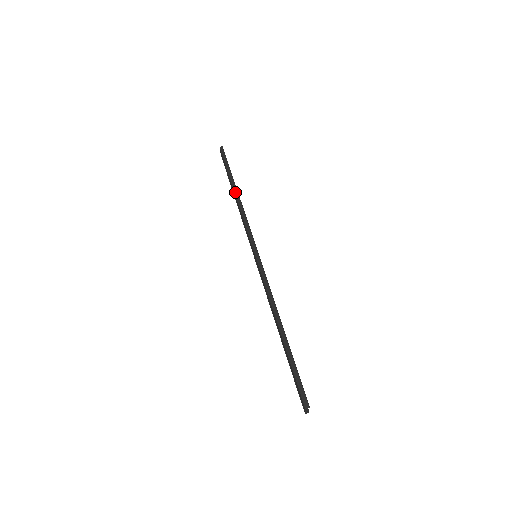
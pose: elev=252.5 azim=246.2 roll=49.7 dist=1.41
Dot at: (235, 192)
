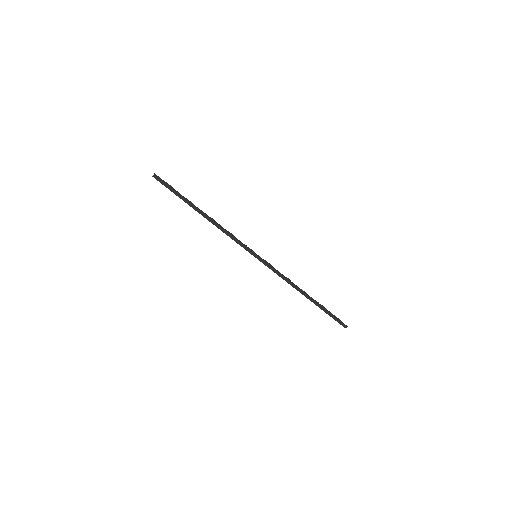
Dot at: (205, 217)
